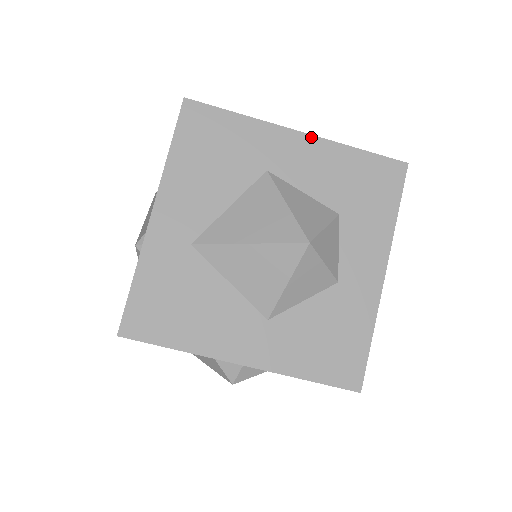
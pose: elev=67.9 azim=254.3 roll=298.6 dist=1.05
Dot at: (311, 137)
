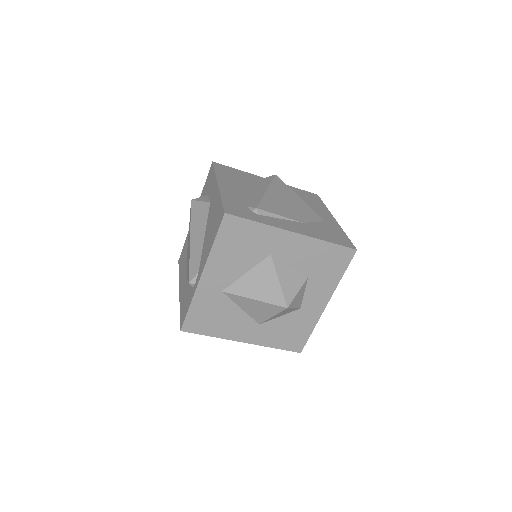
Dot at: (301, 236)
